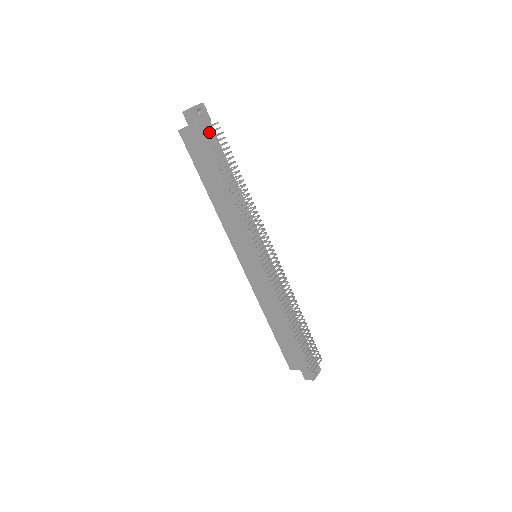
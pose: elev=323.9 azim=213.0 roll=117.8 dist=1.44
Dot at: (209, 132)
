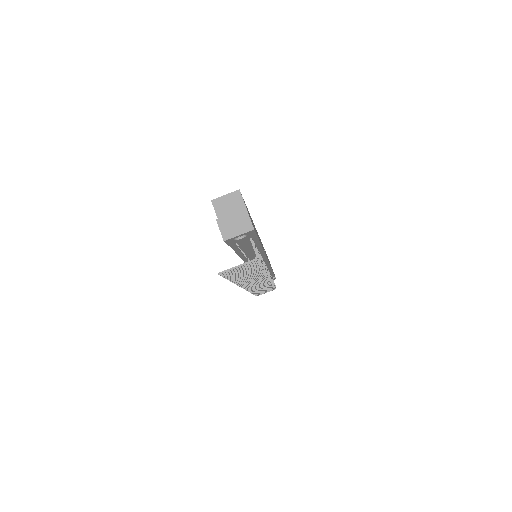
Dot at: (229, 271)
